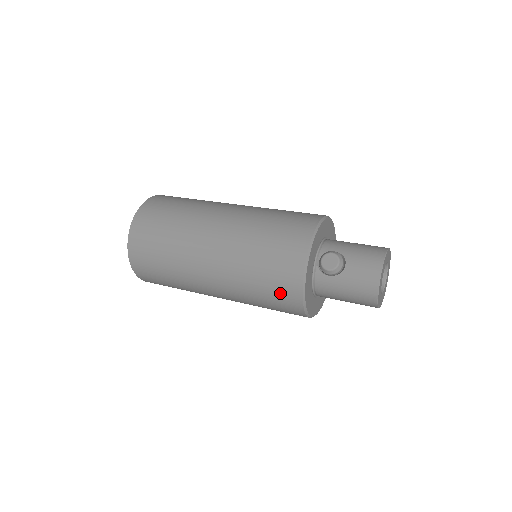
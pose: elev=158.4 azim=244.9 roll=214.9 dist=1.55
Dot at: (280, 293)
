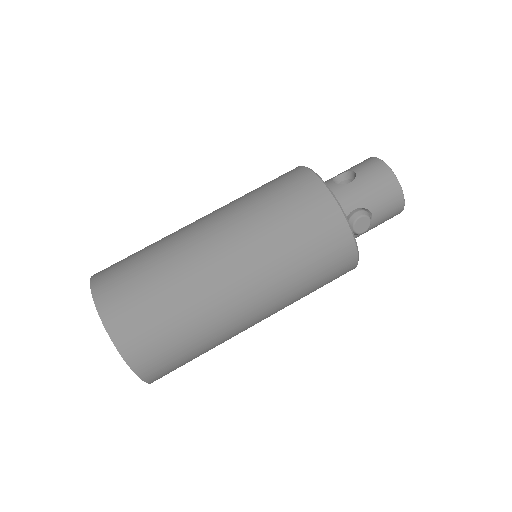
Dot at: occluded
